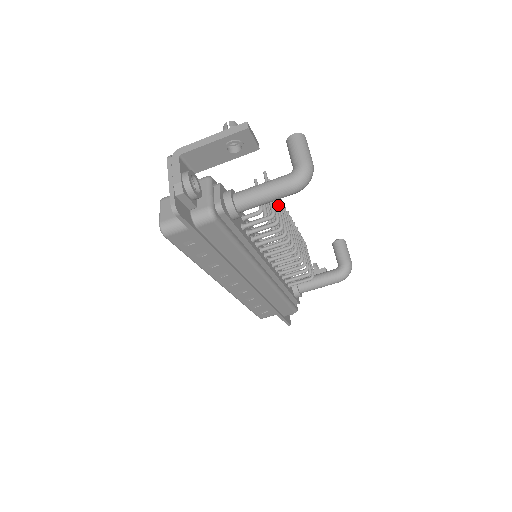
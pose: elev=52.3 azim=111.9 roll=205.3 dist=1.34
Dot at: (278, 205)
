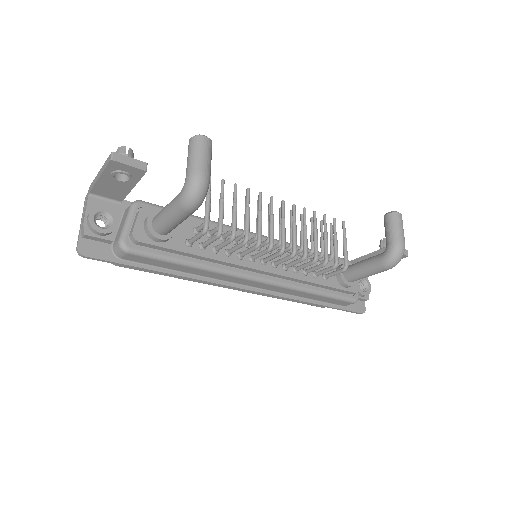
Dot at: (234, 208)
